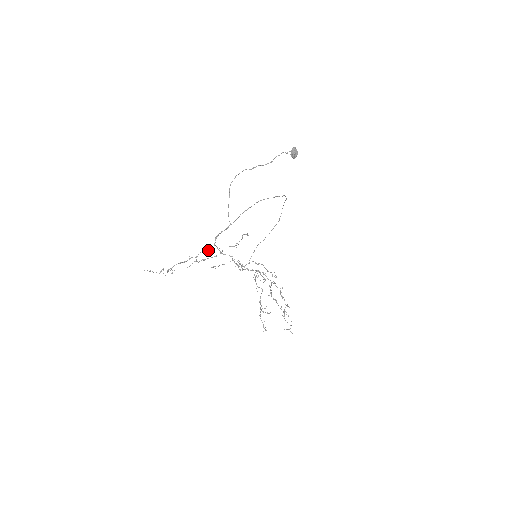
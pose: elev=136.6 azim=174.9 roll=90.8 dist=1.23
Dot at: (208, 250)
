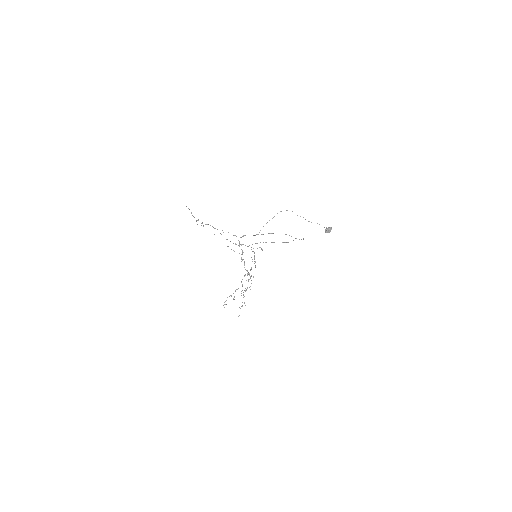
Dot at: (234, 235)
